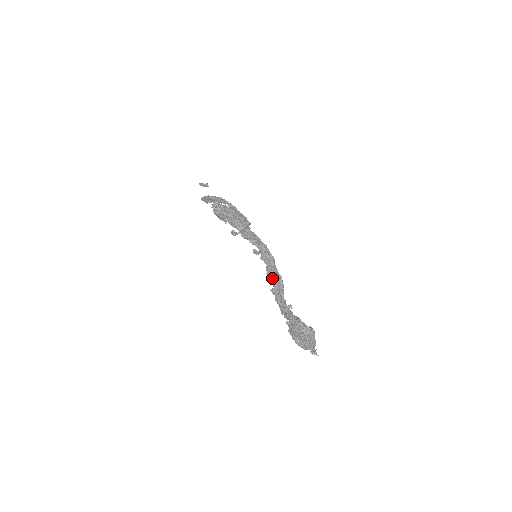
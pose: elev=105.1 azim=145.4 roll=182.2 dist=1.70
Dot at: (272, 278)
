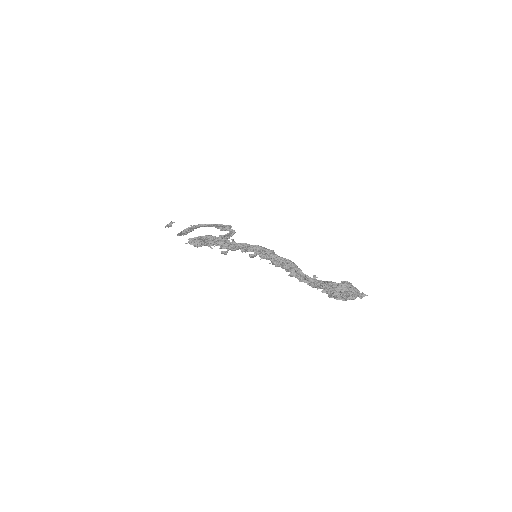
Dot at: (282, 267)
